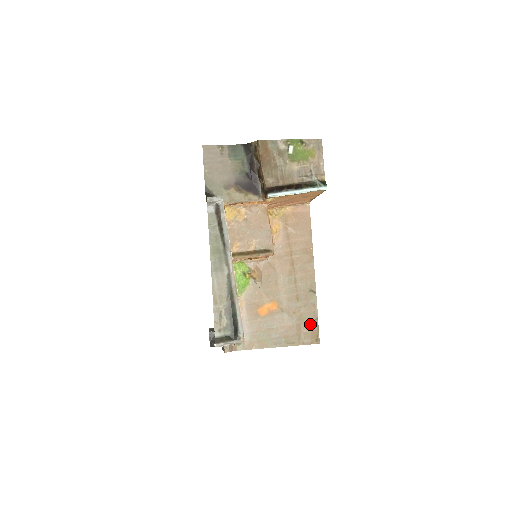
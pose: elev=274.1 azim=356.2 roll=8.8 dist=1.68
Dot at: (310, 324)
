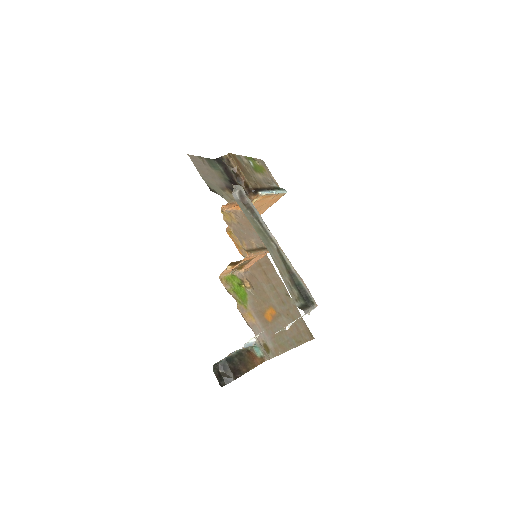
Dot at: (301, 323)
